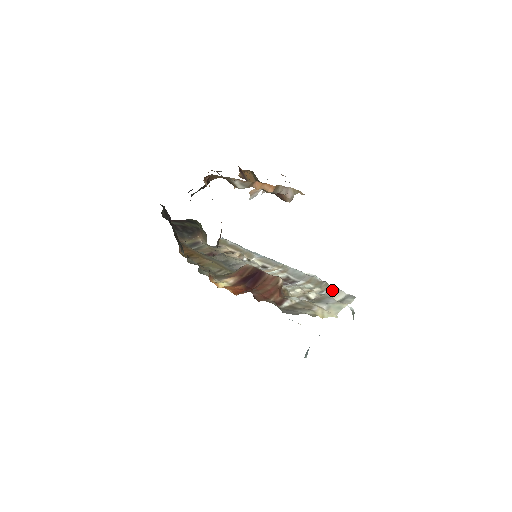
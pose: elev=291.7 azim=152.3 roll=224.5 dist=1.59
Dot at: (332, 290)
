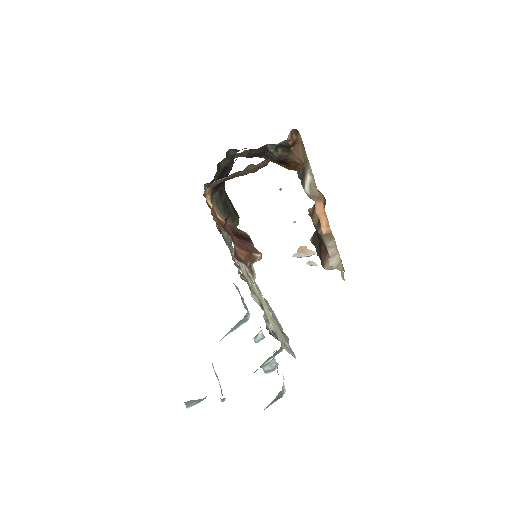
Dot at: occluded
